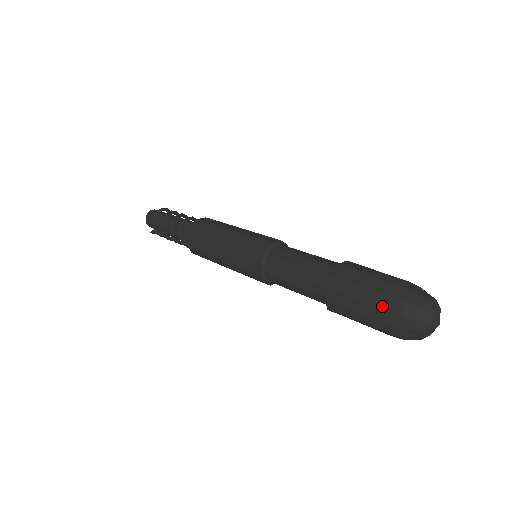
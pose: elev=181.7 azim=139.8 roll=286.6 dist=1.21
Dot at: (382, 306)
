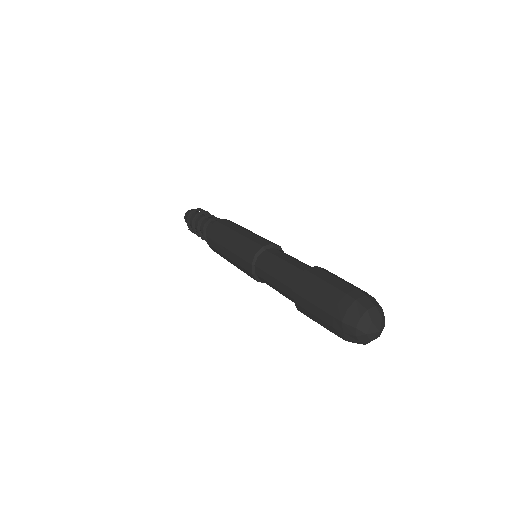
Dot at: (329, 312)
